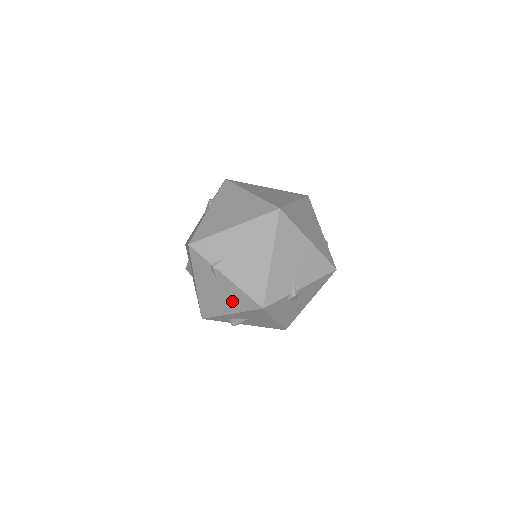
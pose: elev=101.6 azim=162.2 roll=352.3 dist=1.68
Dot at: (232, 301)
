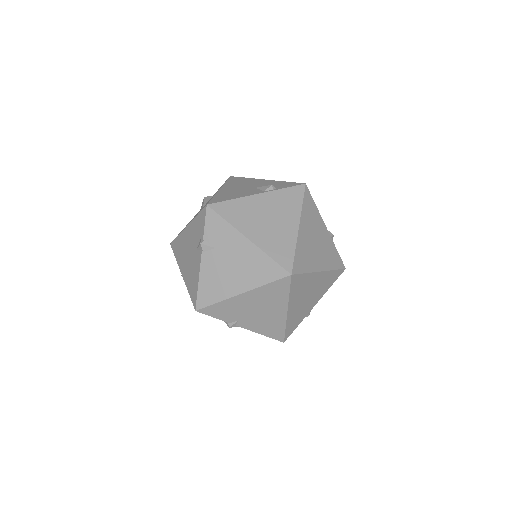
Dot at: (189, 274)
